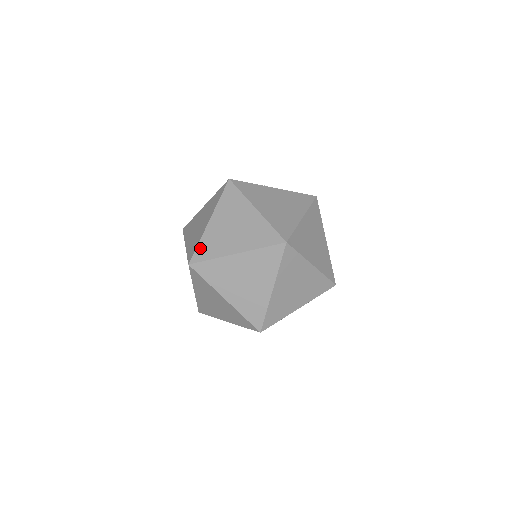
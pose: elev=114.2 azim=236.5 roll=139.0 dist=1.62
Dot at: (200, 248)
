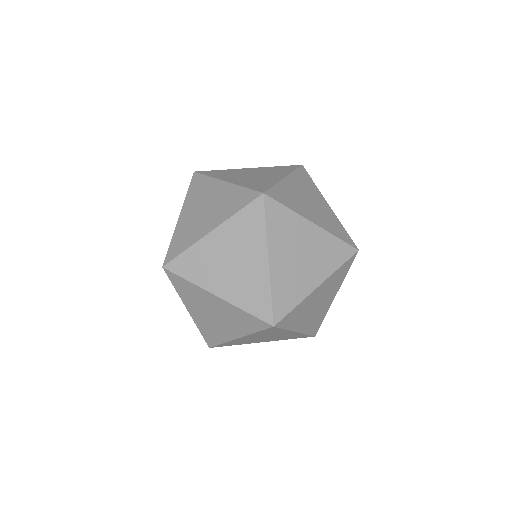
Dot at: (216, 171)
